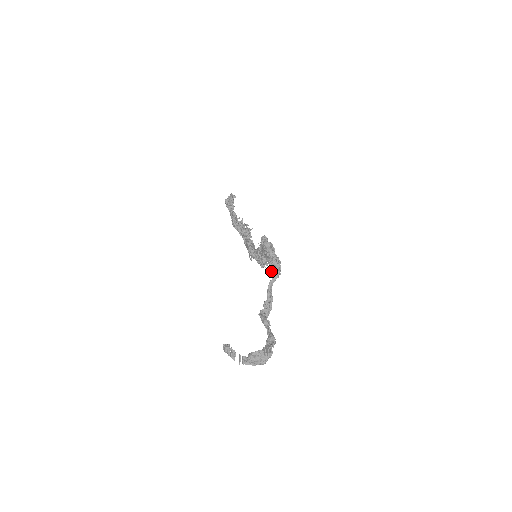
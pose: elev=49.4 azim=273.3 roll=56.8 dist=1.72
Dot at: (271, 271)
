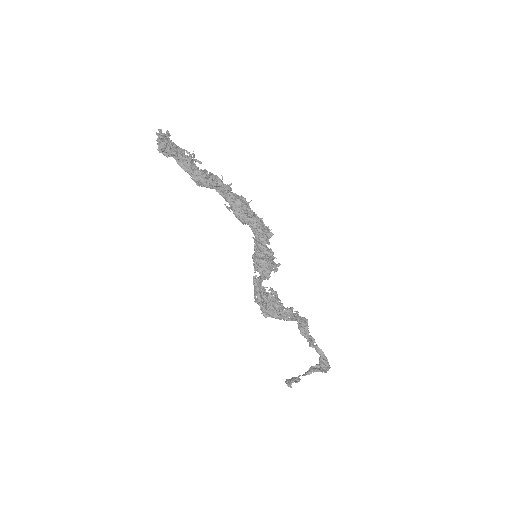
Dot at: occluded
